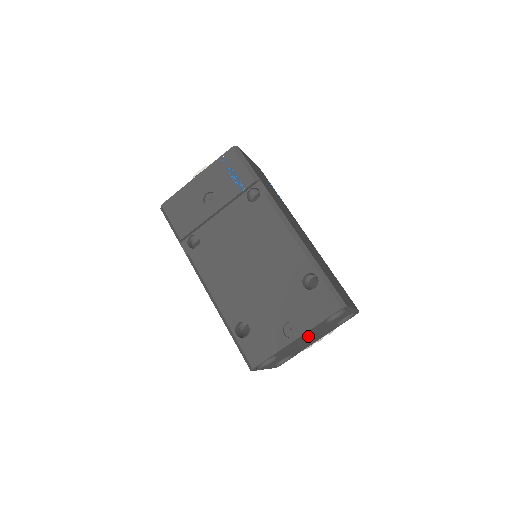
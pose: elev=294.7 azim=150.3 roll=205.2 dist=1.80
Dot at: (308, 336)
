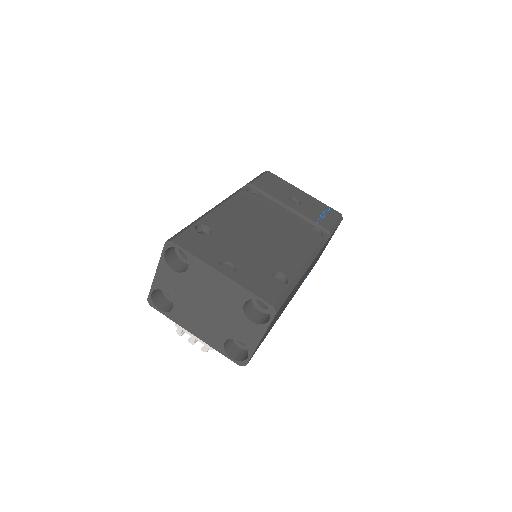
Dot at: (218, 297)
